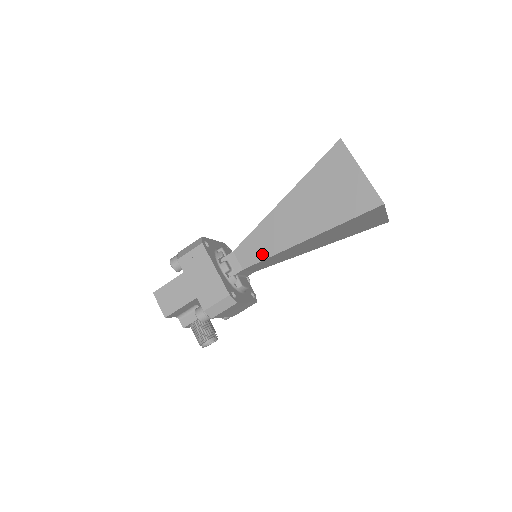
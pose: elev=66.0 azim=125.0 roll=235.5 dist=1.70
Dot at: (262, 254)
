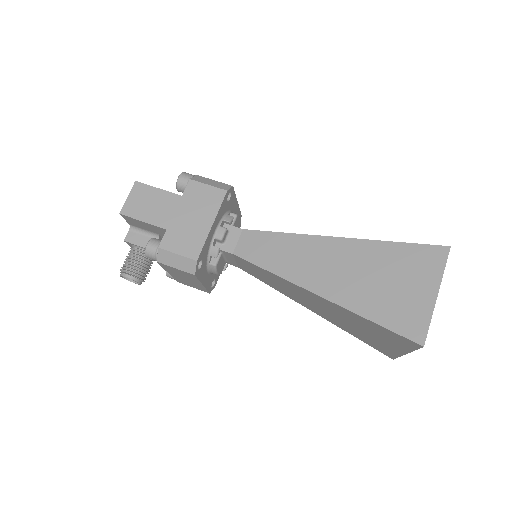
Dot at: (265, 261)
